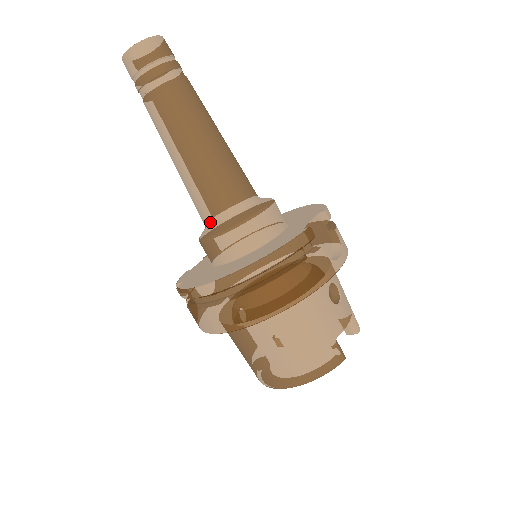
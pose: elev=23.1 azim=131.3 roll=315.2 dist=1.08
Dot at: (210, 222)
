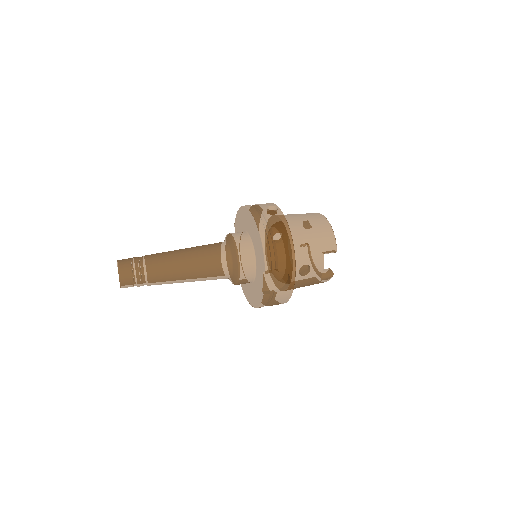
Dot at: occluded
